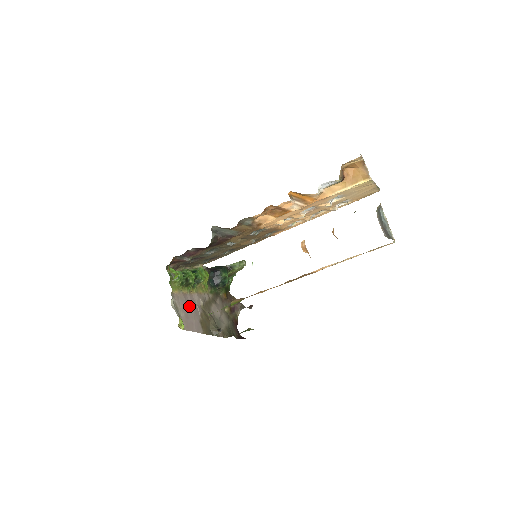
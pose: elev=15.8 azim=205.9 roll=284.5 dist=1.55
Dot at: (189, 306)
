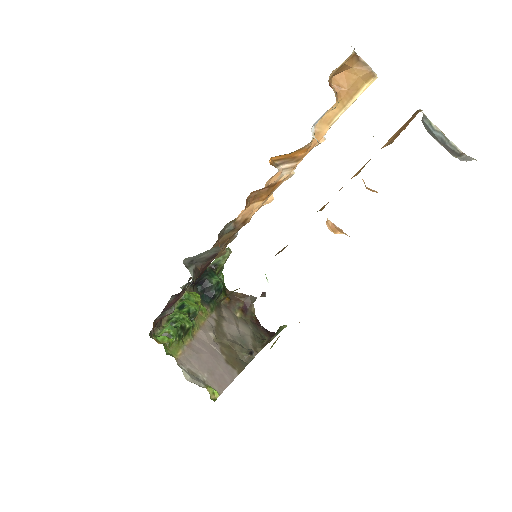
Dot at: (204, 356)
